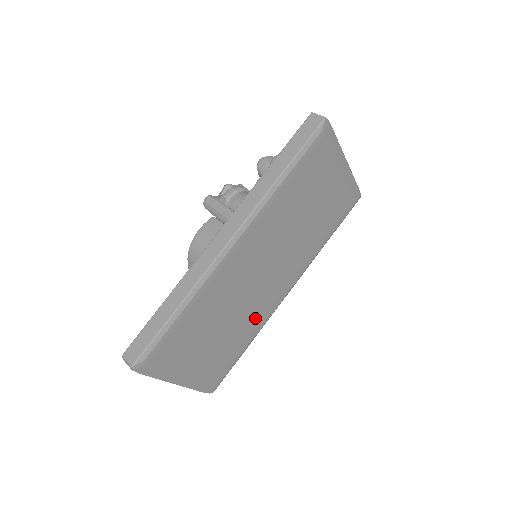
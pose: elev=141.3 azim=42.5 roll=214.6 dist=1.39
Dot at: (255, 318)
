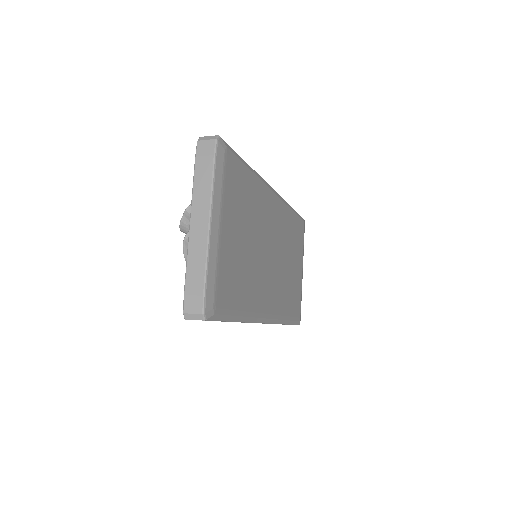
Dot at: (254, 291)
